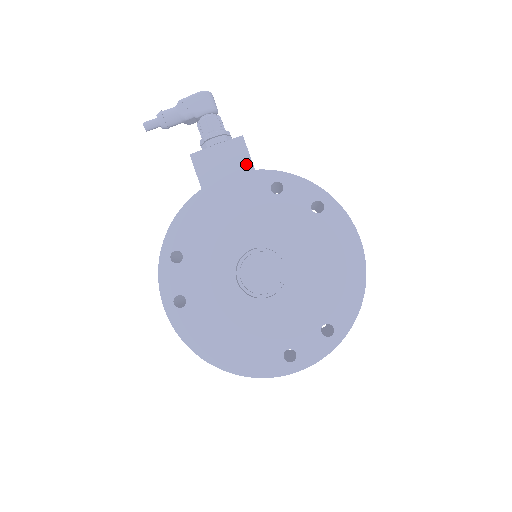
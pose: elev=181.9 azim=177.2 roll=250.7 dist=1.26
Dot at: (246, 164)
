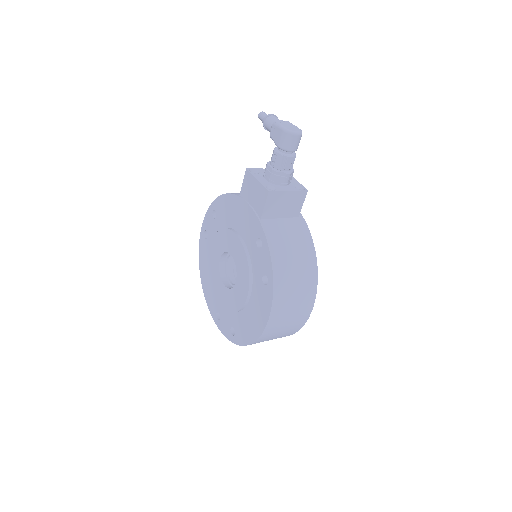
Dot at: (260, 210)
